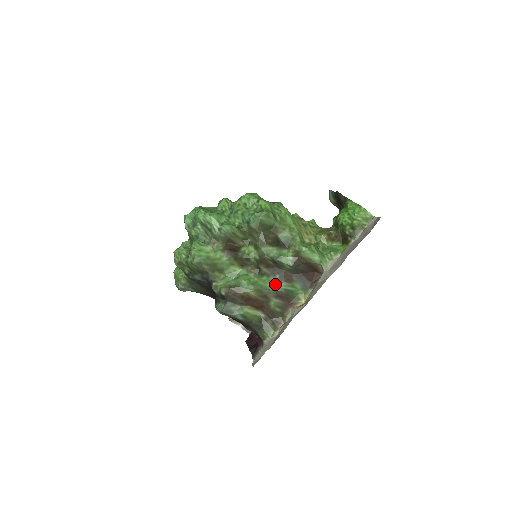
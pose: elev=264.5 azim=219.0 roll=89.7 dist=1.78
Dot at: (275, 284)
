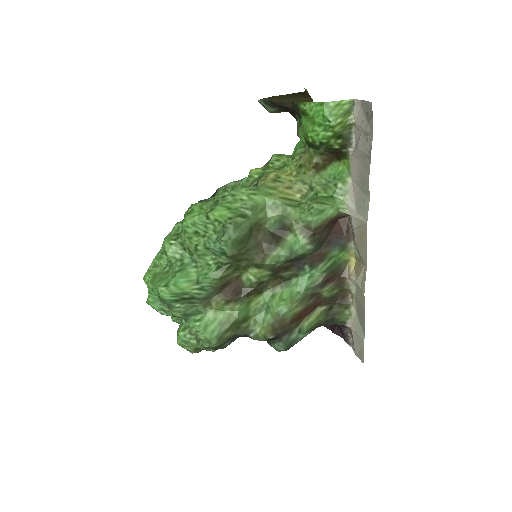
Dot at: (311, 276)
